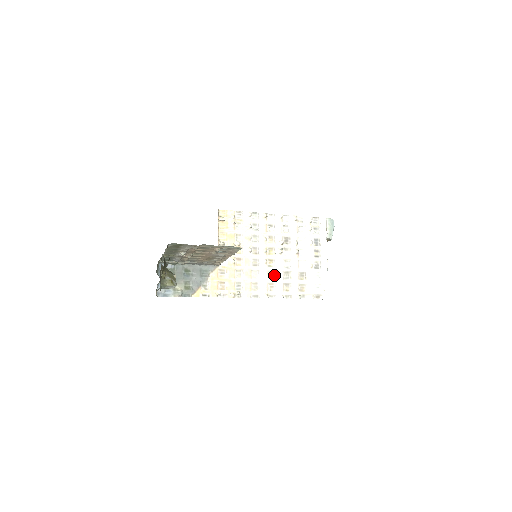
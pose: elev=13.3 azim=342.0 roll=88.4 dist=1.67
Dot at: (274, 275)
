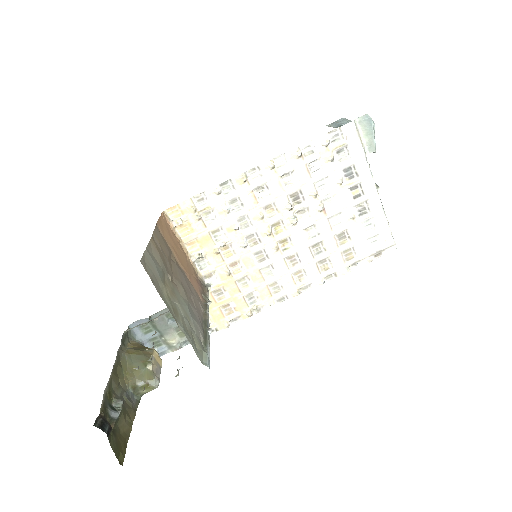
Dot at: (297, 259)
